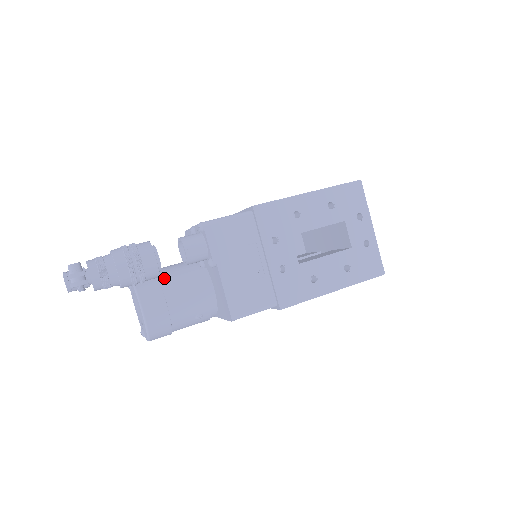
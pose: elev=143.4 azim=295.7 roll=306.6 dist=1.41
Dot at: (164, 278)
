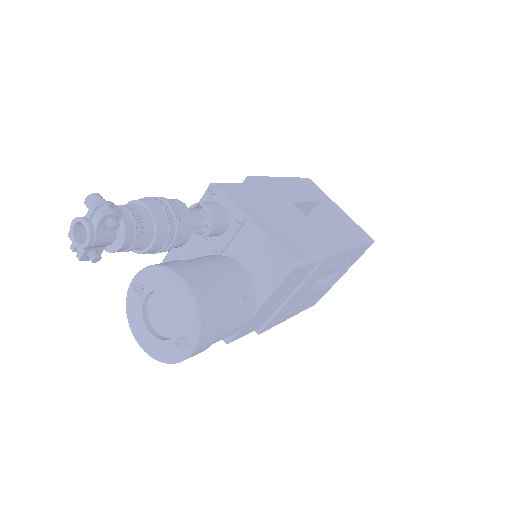
Dot at: occluded
